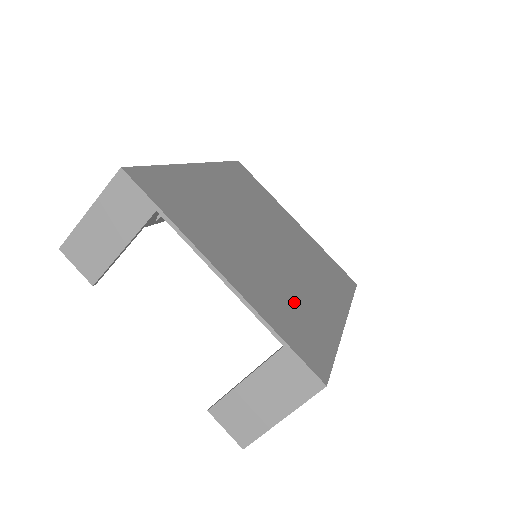
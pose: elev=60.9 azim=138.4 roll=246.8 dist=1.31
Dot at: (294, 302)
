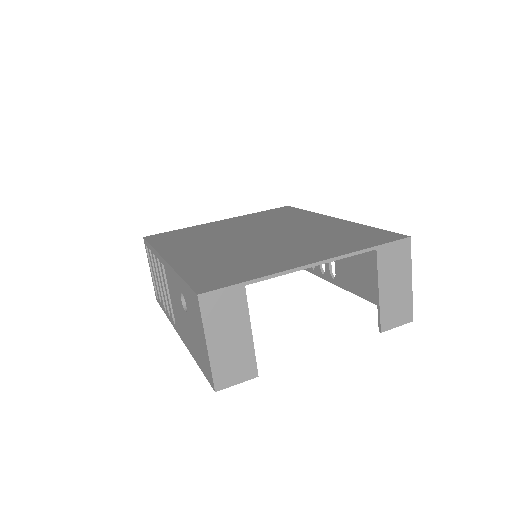
Dot at: (327, 237)
